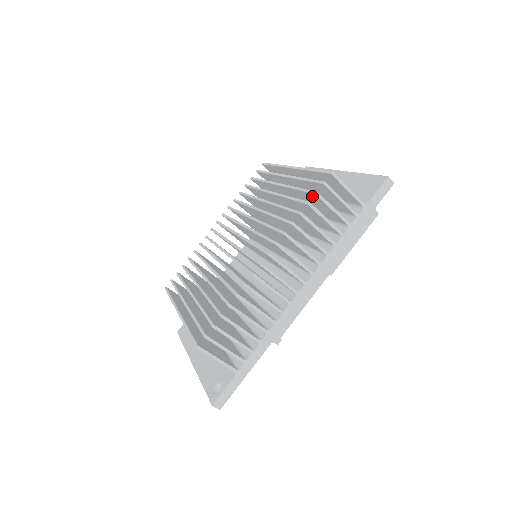
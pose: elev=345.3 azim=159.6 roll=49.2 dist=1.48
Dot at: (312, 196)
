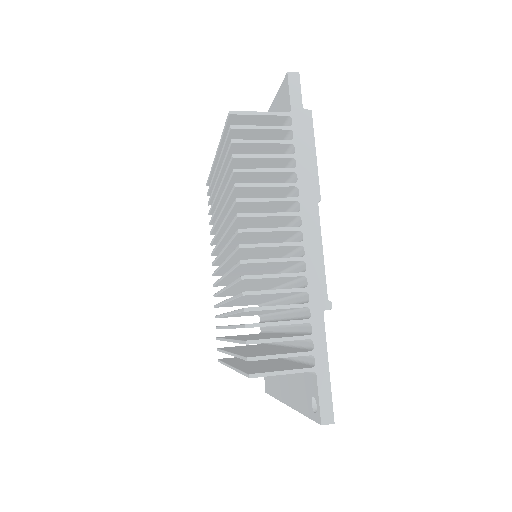
Dot at: (236, 150)
